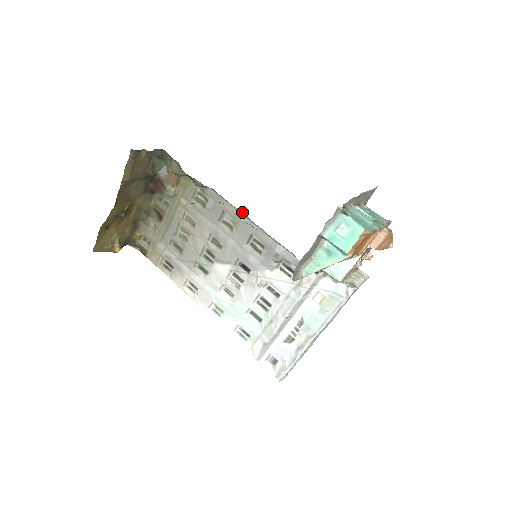
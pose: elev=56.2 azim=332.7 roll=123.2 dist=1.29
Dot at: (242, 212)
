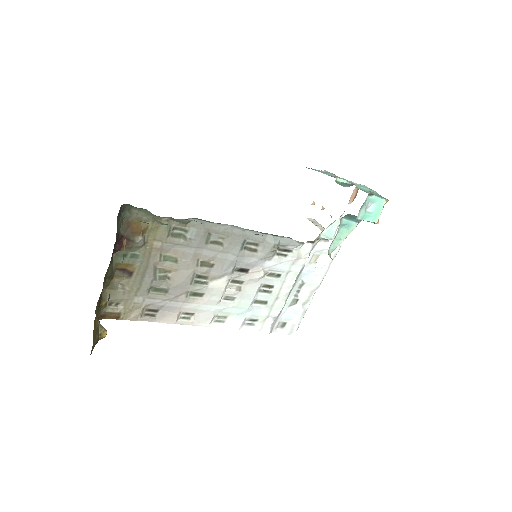
Dot at: (231, 225)
